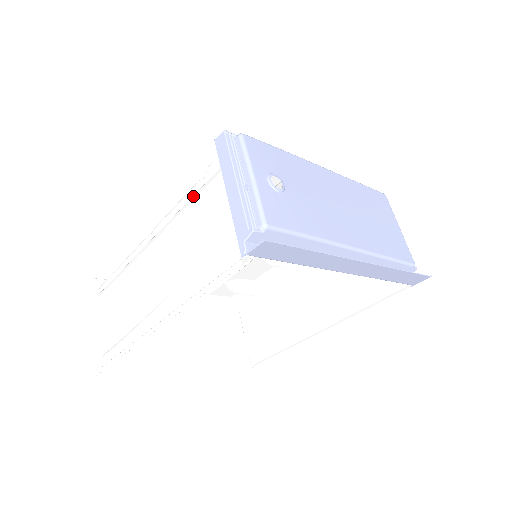
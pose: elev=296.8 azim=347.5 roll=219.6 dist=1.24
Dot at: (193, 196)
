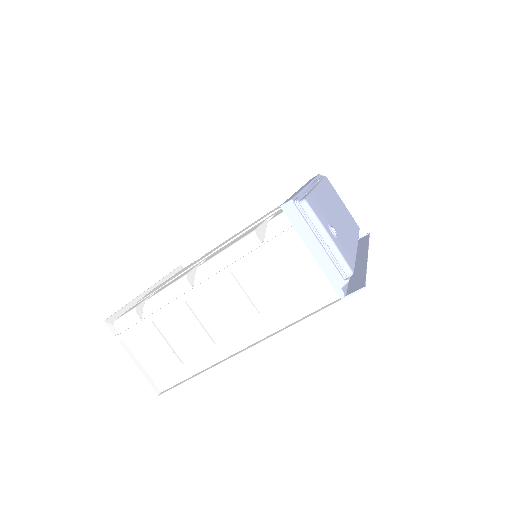
Dot at: (258, 250)
